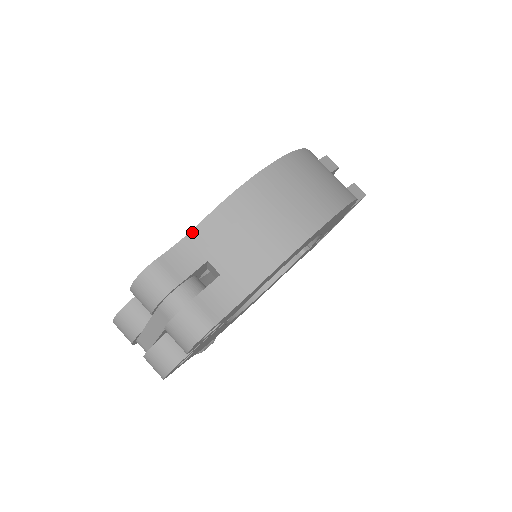
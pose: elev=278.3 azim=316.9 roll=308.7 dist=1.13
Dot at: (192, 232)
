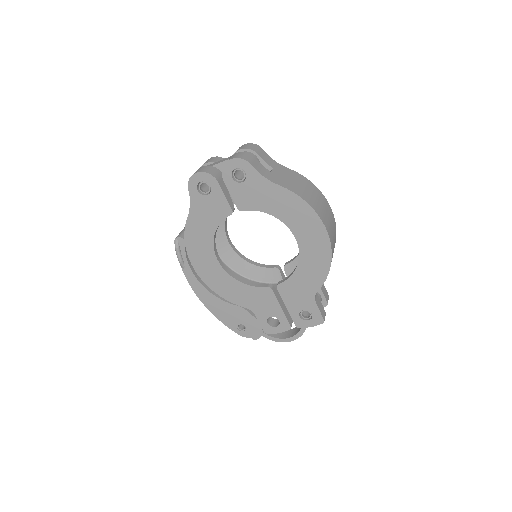
Dot at: (280, 165)
